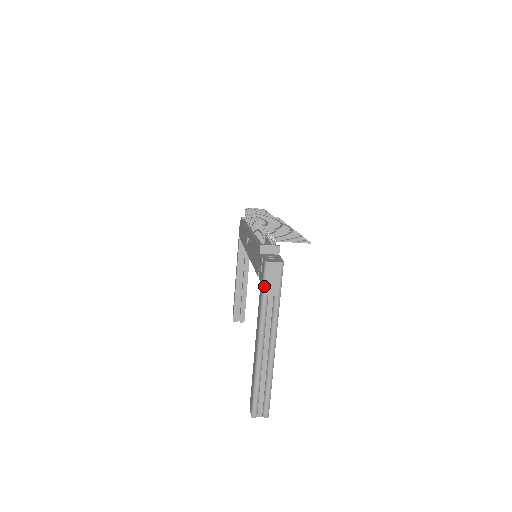
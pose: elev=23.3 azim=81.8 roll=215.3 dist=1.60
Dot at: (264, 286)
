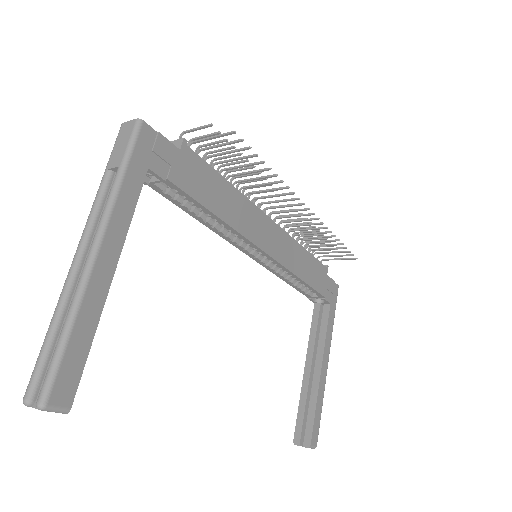
Dot at: (109, 158)
